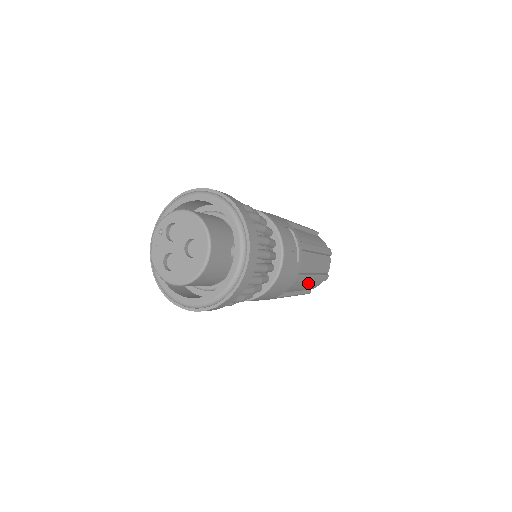
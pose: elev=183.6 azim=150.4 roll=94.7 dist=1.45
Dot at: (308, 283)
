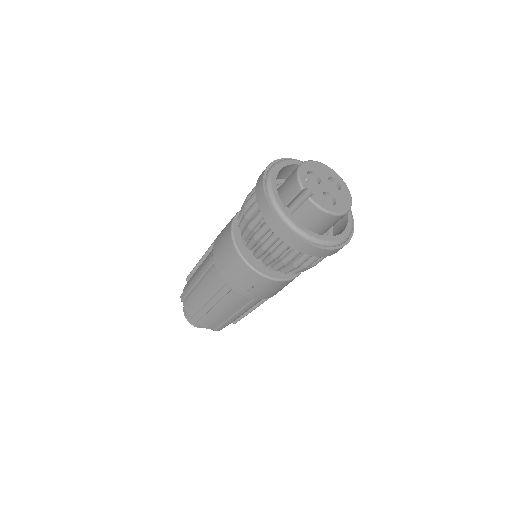
Dot at: occluded
